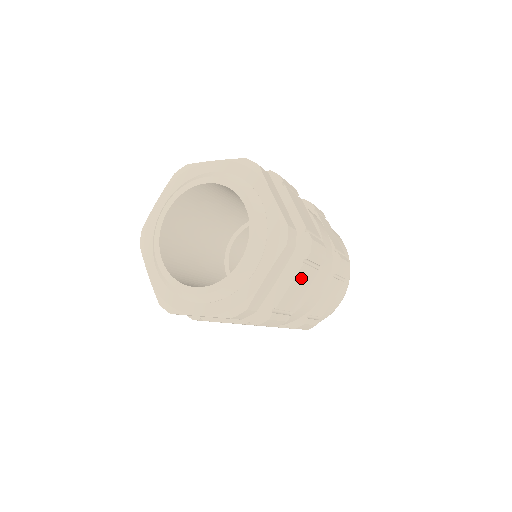
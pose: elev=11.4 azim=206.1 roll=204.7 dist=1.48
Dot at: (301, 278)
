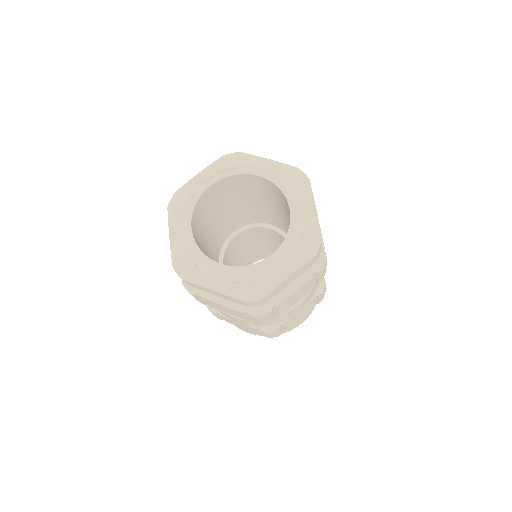
Dot at: occluded
